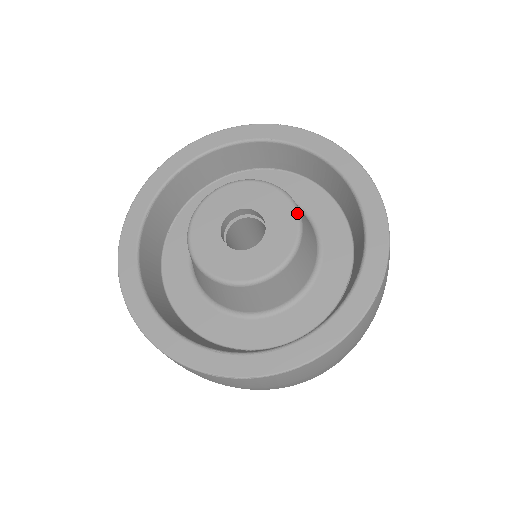
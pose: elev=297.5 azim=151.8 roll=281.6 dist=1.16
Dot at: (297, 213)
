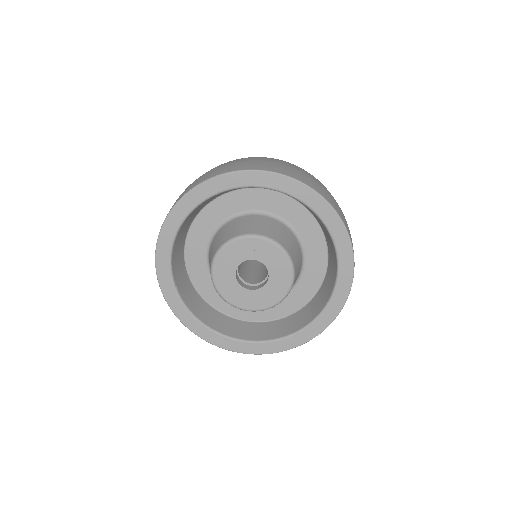
Dot at: (280, 248)
